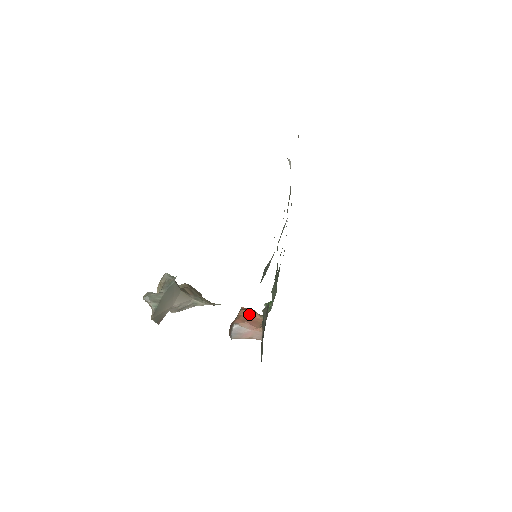
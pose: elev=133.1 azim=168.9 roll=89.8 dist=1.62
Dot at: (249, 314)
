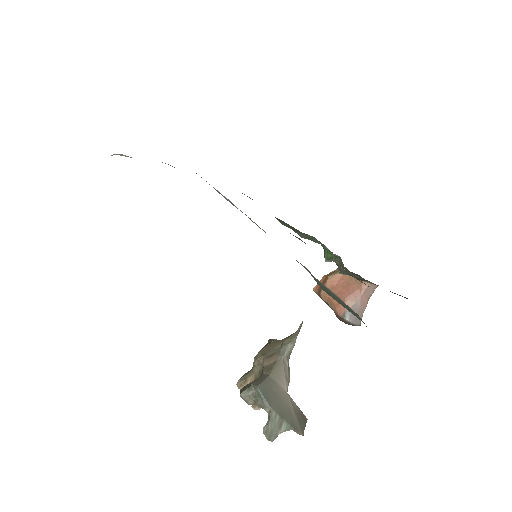
Dot at: (331, 287)
